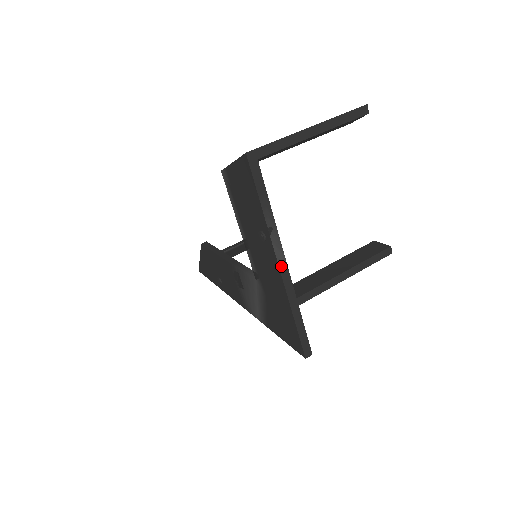
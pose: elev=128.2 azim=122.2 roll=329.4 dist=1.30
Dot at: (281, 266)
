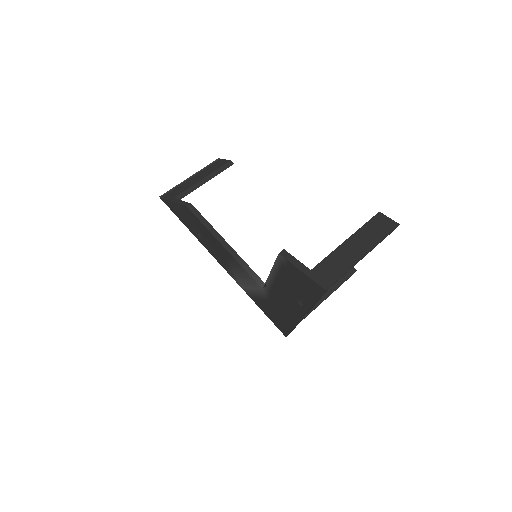
Dot at: occluded
